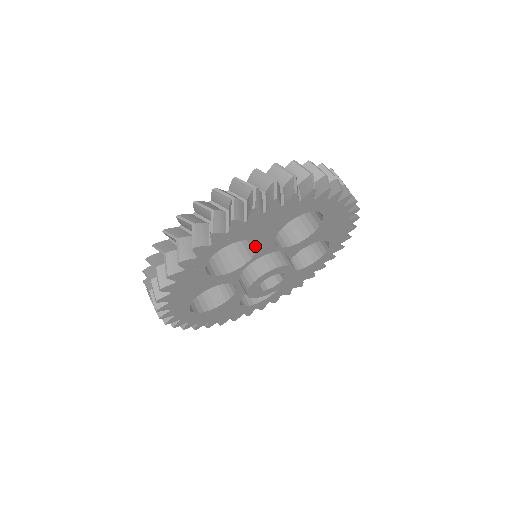
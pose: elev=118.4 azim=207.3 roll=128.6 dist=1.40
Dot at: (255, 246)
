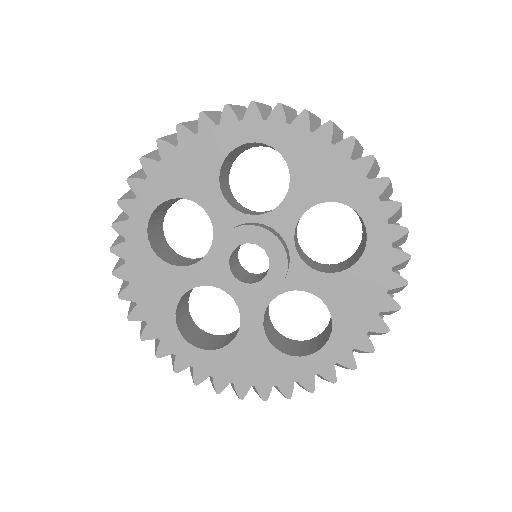
Dot at: (280, 204)
